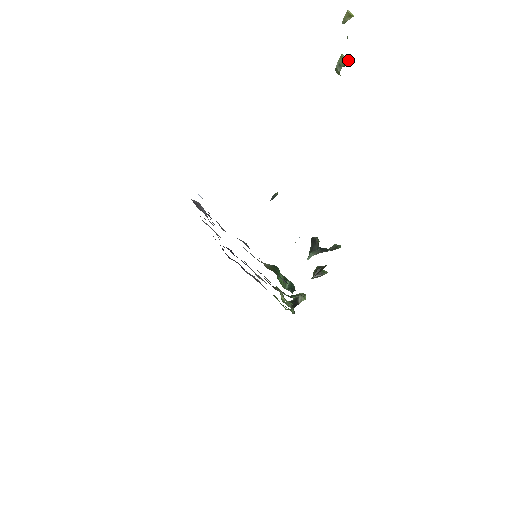
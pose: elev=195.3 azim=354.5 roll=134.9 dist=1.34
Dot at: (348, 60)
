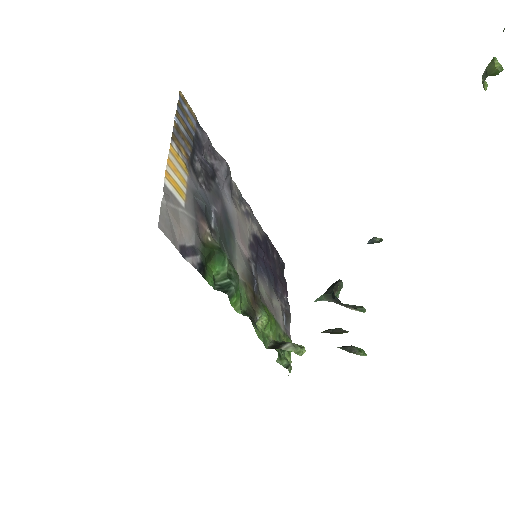
Dot at: (499, 66)
